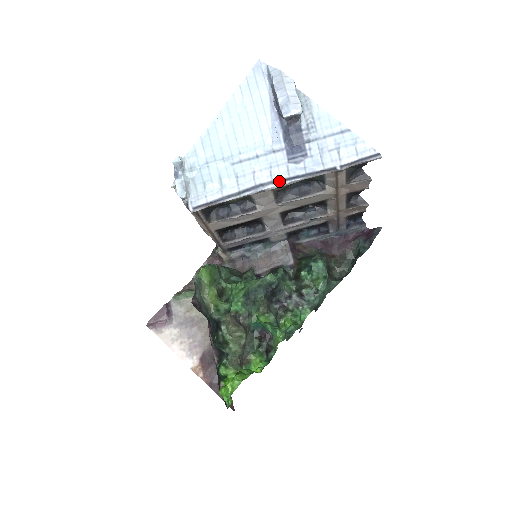
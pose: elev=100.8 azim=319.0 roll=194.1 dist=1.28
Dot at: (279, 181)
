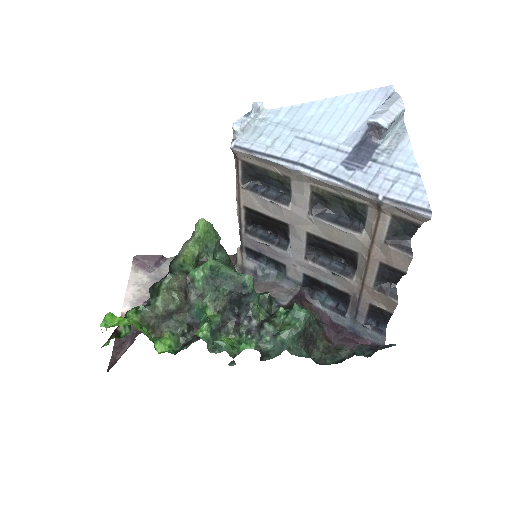
Dot at: (319, 171)
